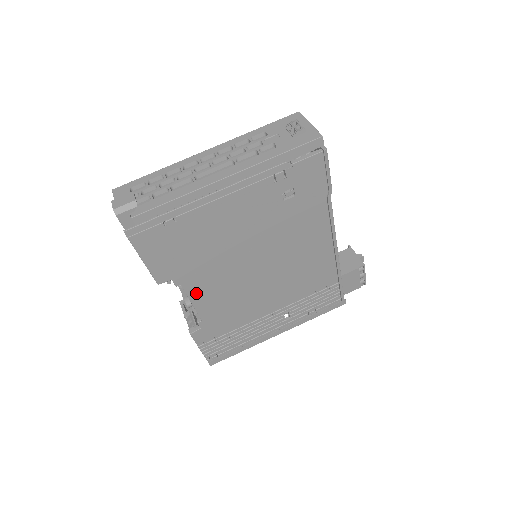
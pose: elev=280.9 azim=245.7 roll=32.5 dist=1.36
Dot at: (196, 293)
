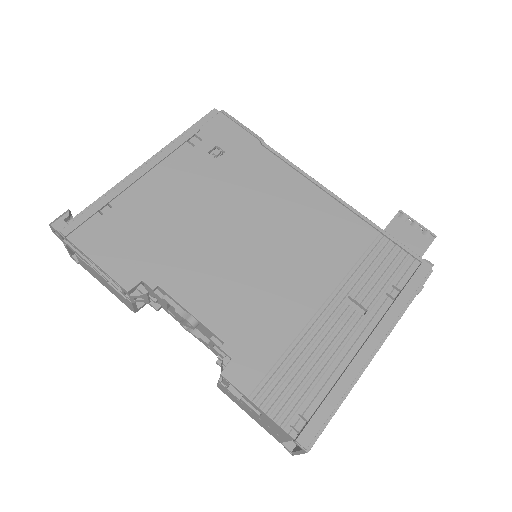
Dot at: (187, 294)
